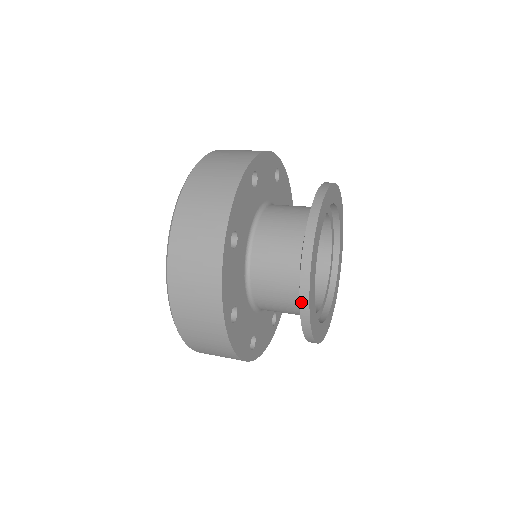
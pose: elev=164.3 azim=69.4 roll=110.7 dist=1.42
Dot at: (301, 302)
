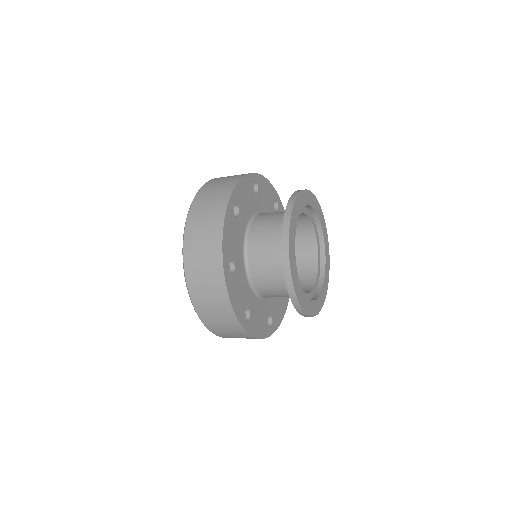
Dot at: (289, 202)
